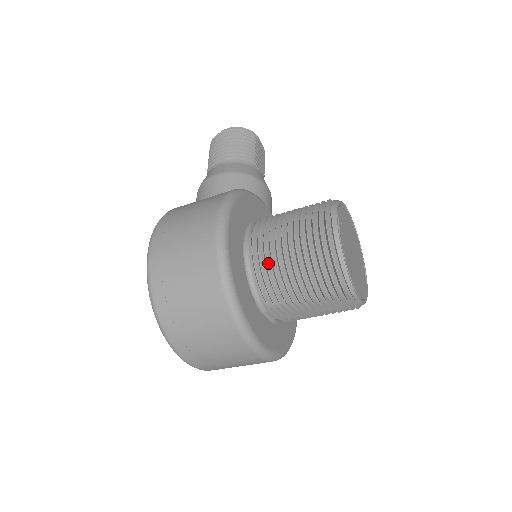
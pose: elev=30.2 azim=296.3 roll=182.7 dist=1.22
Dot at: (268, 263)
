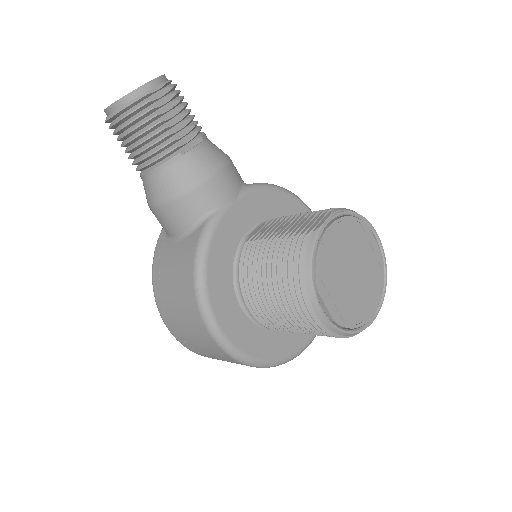
Dot at: (276, 326)
